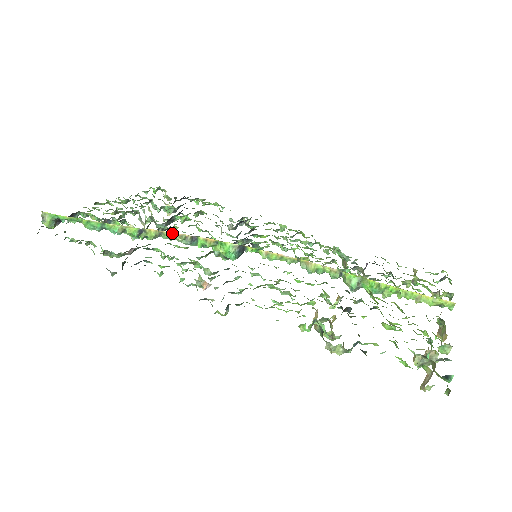
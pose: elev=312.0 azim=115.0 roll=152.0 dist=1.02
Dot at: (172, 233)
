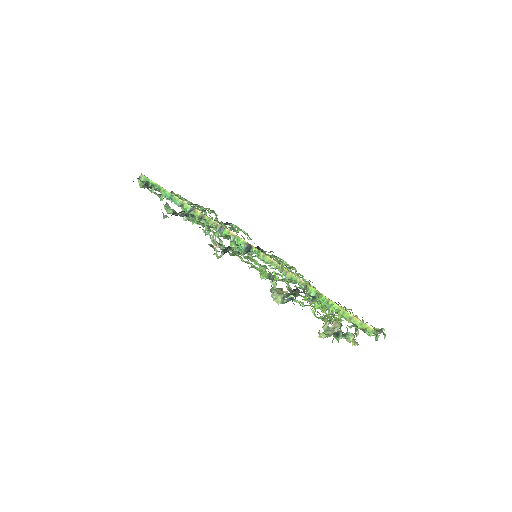
Dot at: (210, 219)
